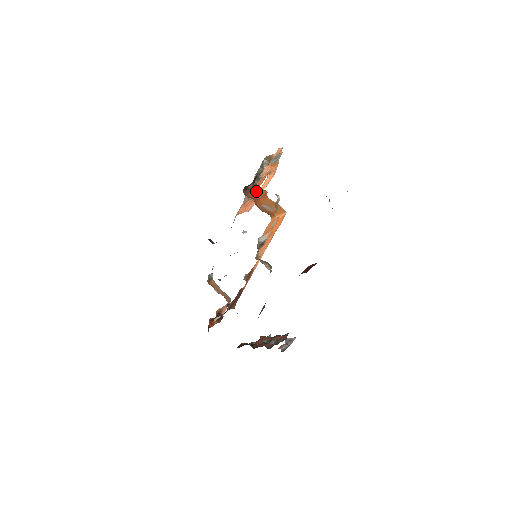
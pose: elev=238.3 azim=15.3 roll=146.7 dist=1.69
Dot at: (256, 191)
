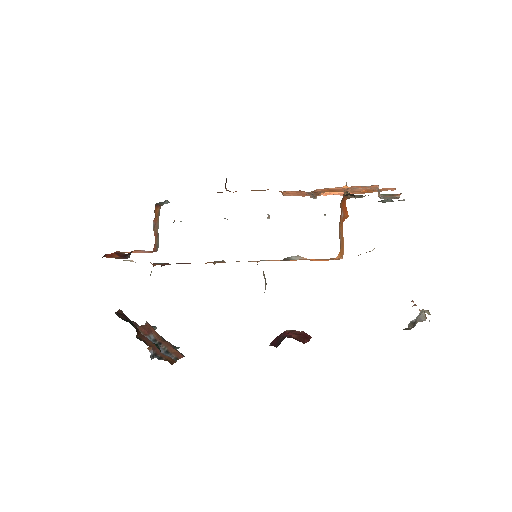
Dot at: (344, 205)
